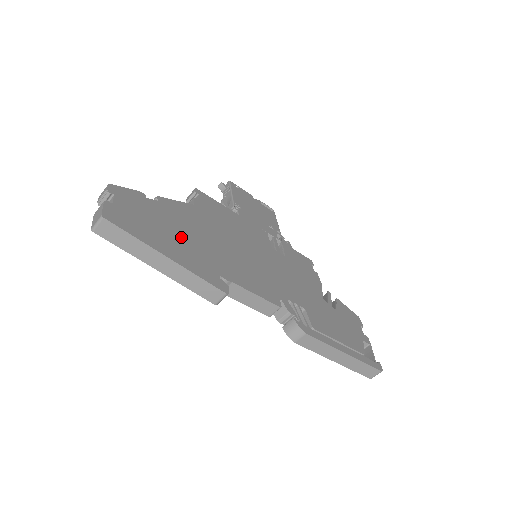
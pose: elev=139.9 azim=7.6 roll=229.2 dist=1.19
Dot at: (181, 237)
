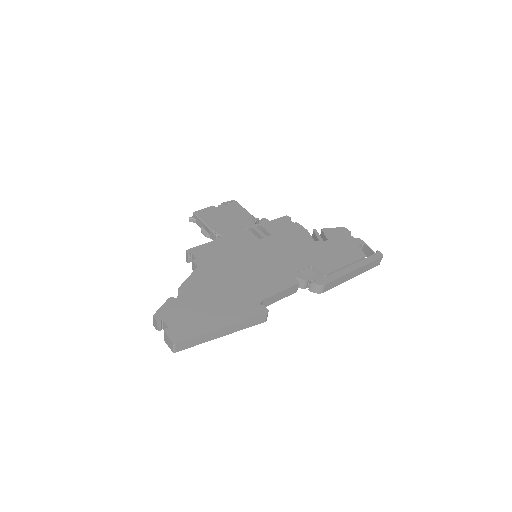
Dot at: (215, 303)
